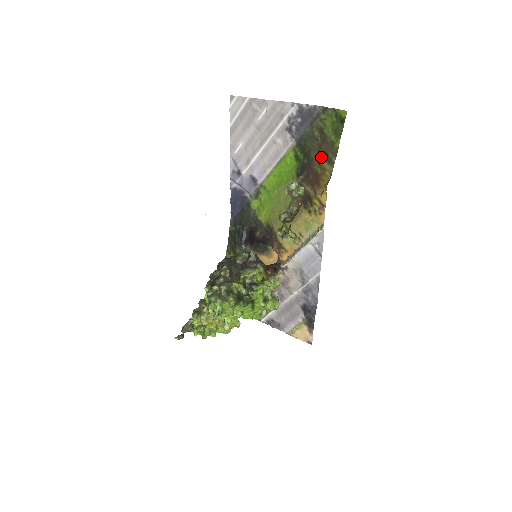
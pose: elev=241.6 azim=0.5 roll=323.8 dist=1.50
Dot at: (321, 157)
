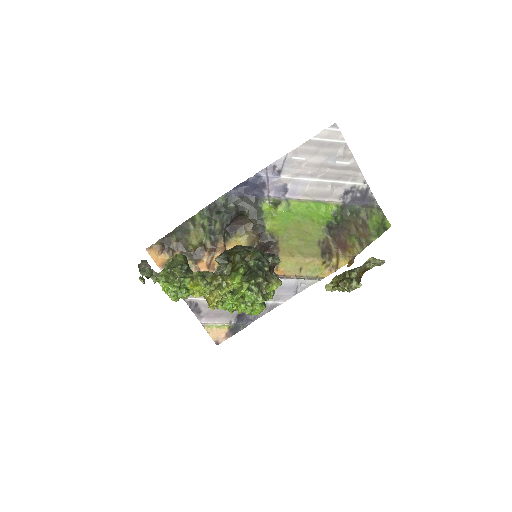
Dot at: (356, 234)
